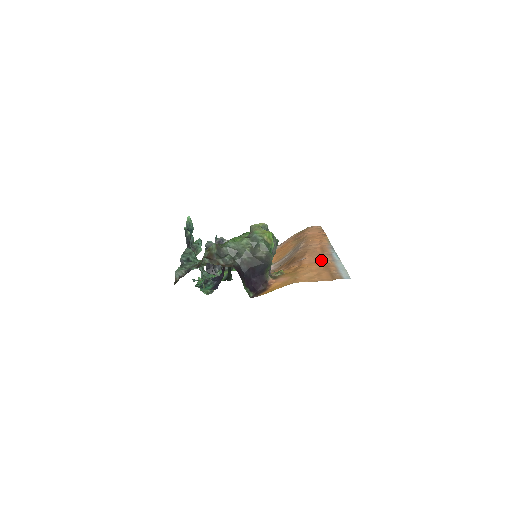
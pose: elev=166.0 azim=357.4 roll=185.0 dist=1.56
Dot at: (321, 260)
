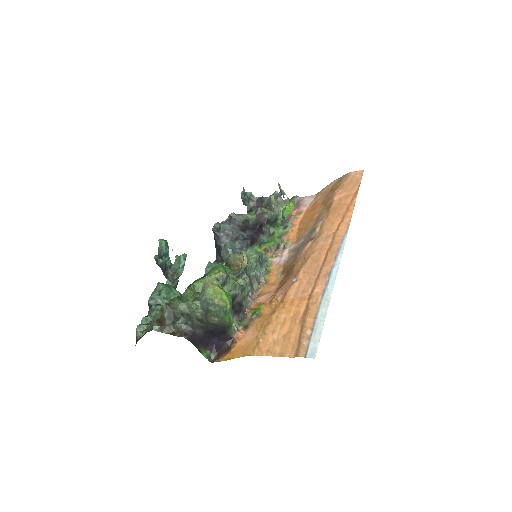
Dot at: (309, 291)
